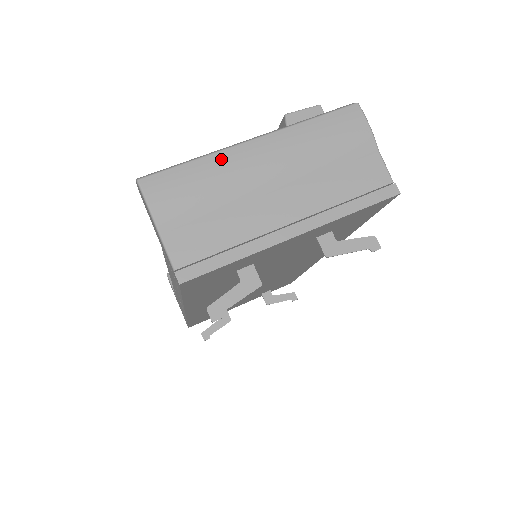
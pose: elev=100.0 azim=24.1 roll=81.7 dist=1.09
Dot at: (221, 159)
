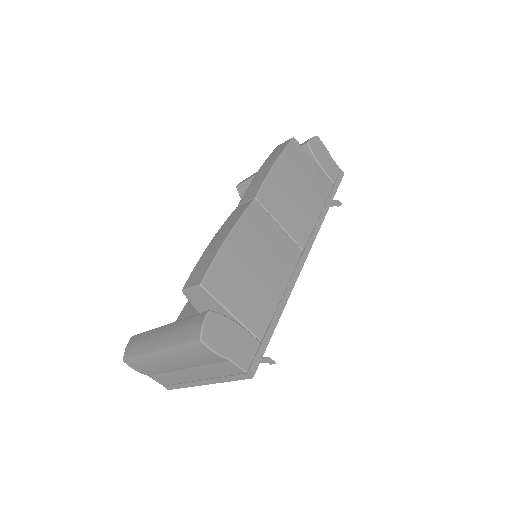
Dot at: (149, 359)
